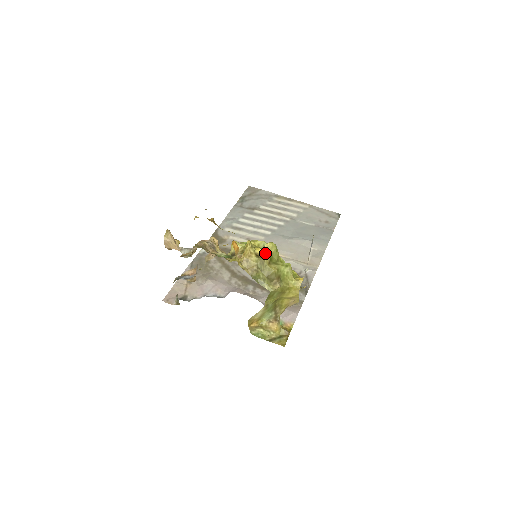
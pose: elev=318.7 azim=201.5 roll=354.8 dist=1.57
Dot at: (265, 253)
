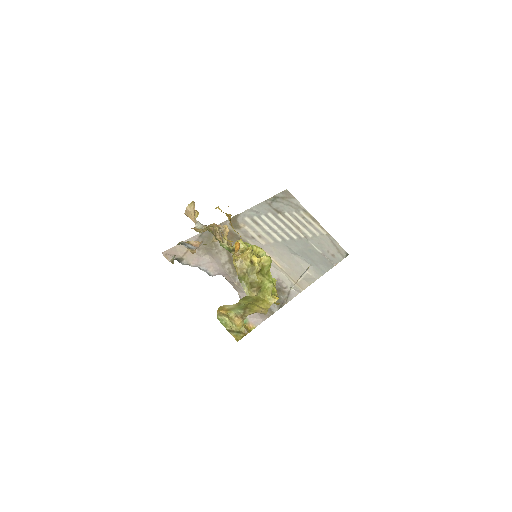
Dot at: (259, 263)
